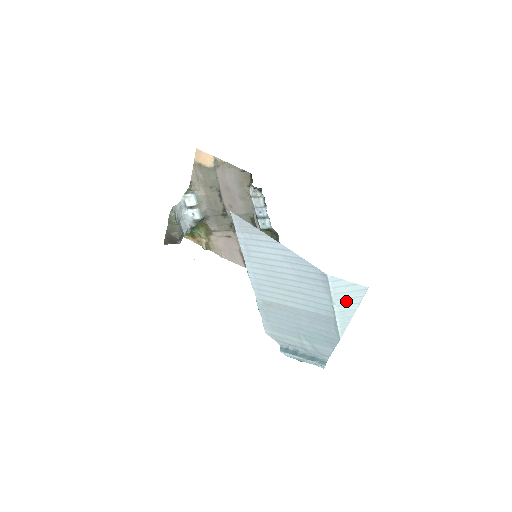
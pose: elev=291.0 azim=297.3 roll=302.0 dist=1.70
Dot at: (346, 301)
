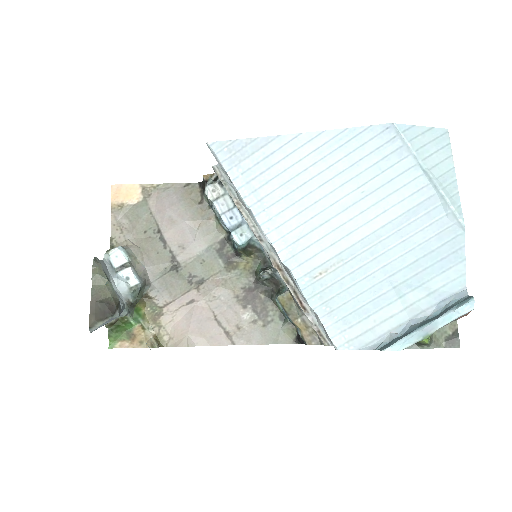
Dot at: (435, 158)
